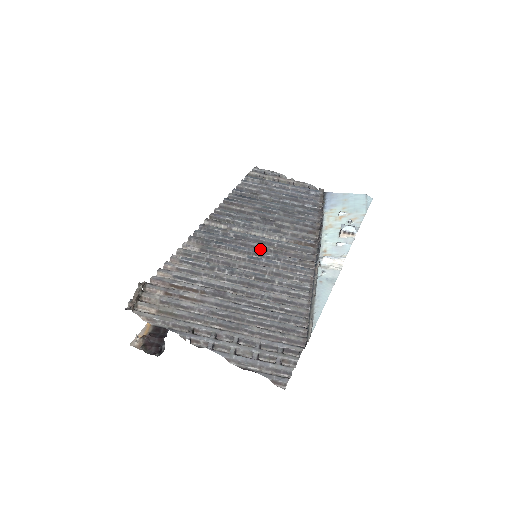
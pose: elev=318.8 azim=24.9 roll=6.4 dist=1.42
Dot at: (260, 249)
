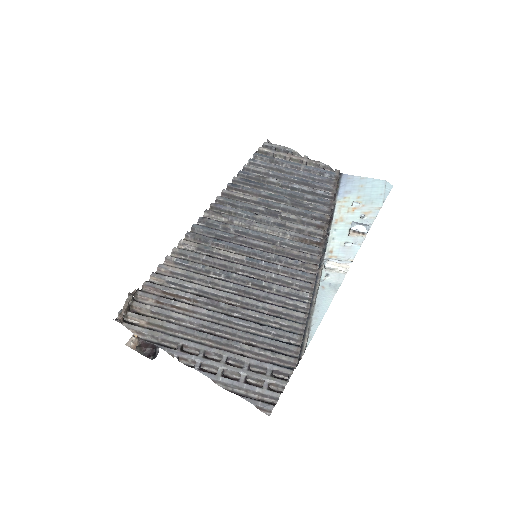
Dot at: (261, 248)
